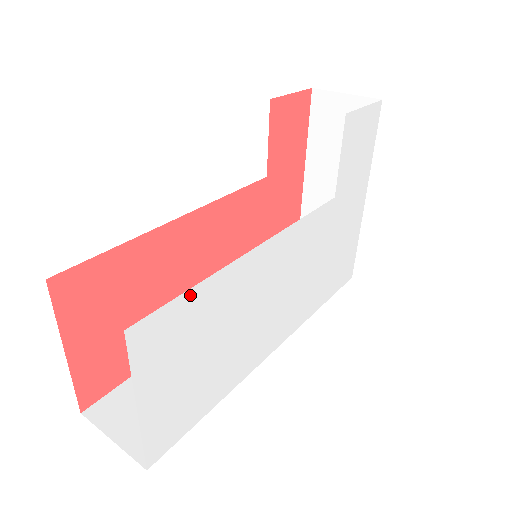
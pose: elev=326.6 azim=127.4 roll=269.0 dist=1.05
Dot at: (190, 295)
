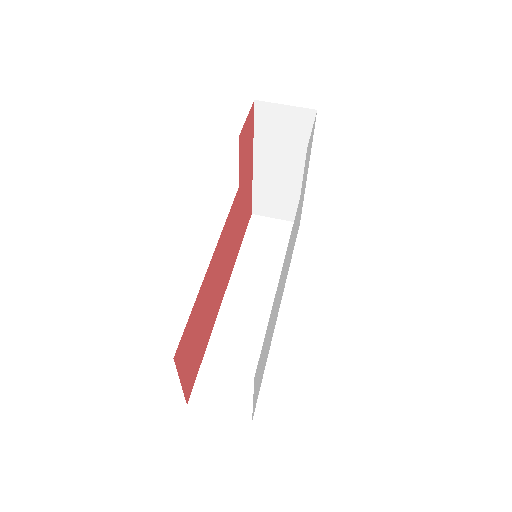
Dot at: (266, 332)
